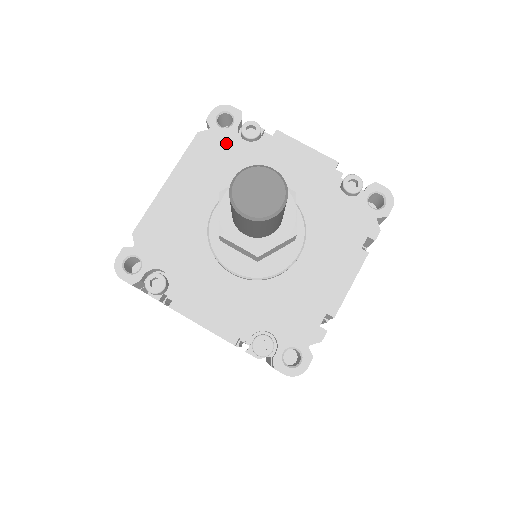
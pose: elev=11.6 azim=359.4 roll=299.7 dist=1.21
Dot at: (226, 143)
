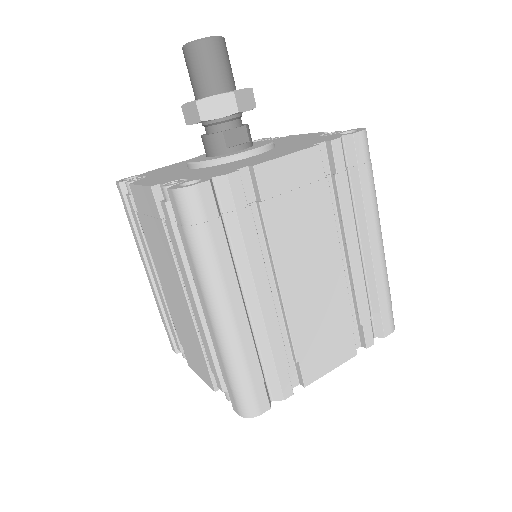
Dot at: occluded
